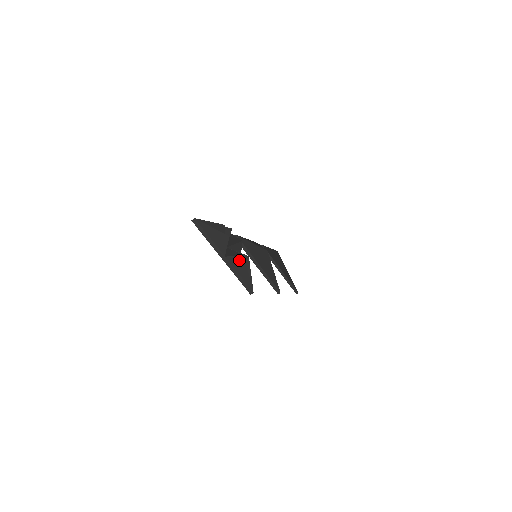
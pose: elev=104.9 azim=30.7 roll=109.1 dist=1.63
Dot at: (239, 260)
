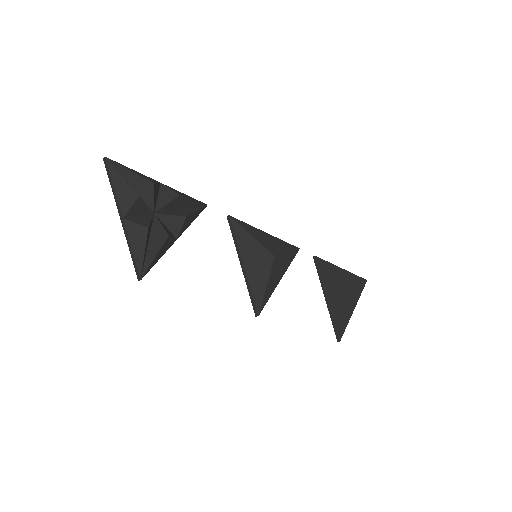
Dot at: (140, 231)
